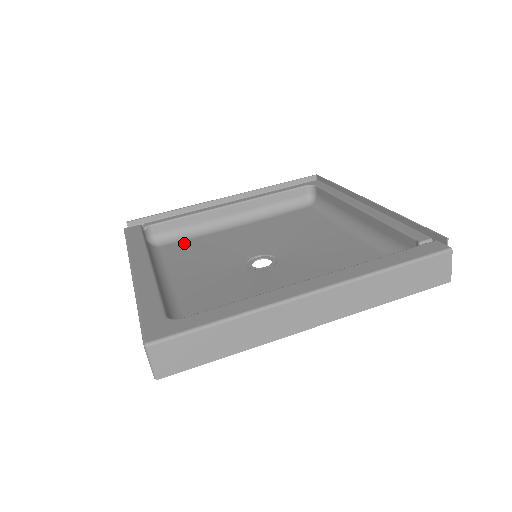
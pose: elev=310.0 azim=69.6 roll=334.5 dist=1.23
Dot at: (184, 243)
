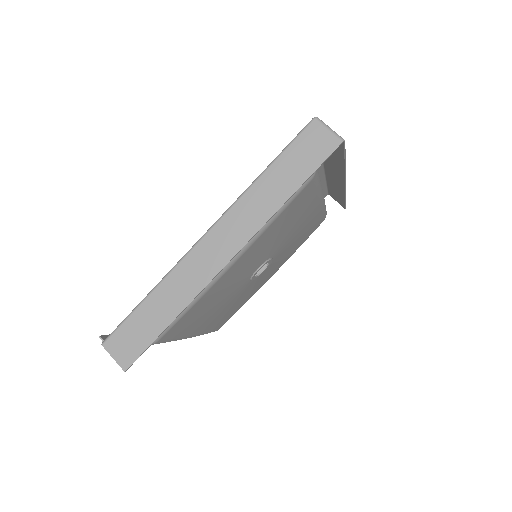
Dot at: (176, 332)
